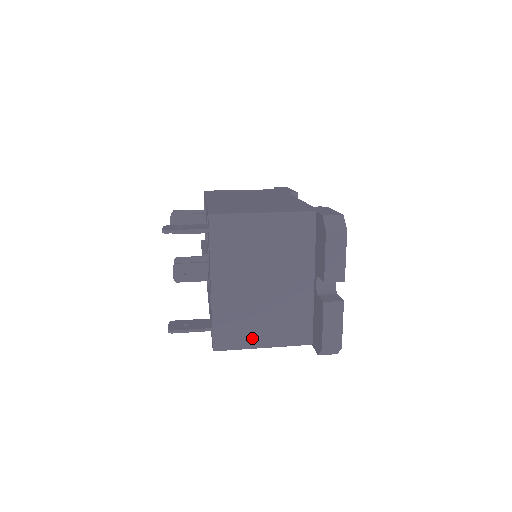
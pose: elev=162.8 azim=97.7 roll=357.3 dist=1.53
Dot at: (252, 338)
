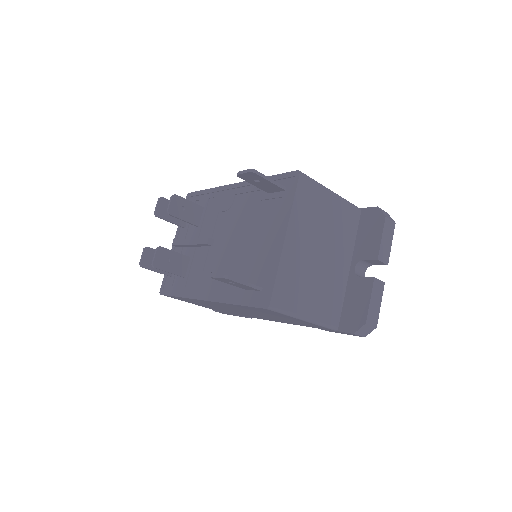
Dot at: (300, 305)
